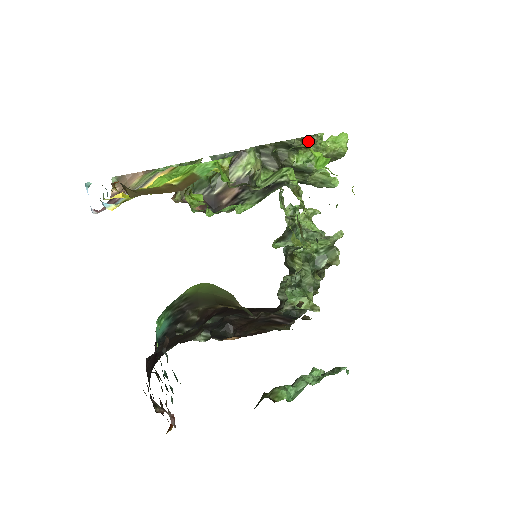
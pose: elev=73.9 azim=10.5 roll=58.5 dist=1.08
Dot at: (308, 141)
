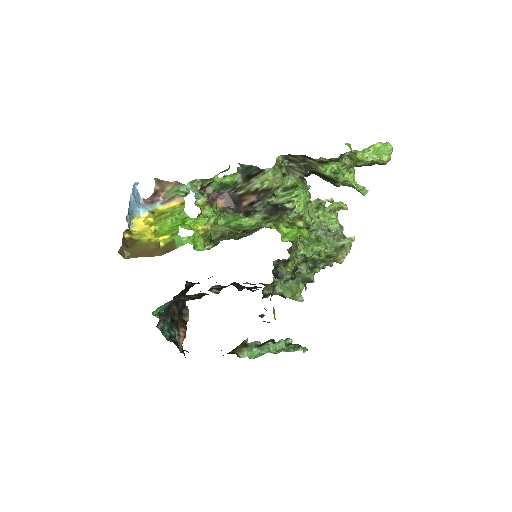
Dot at: (335, 160)
